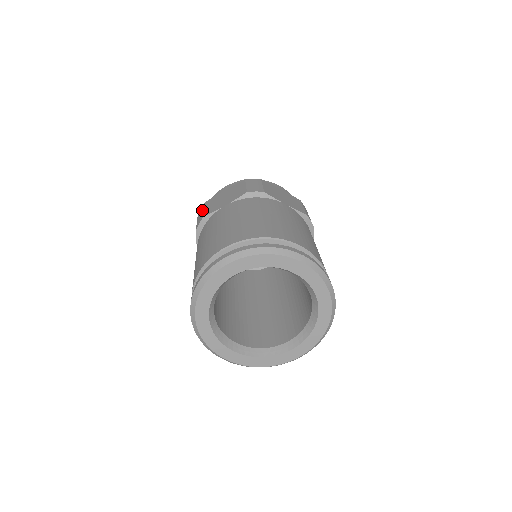
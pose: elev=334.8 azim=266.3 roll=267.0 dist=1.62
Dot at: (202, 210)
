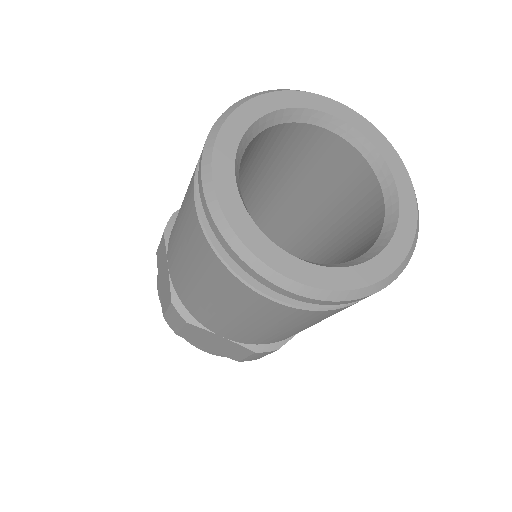
Dot at: occluded
